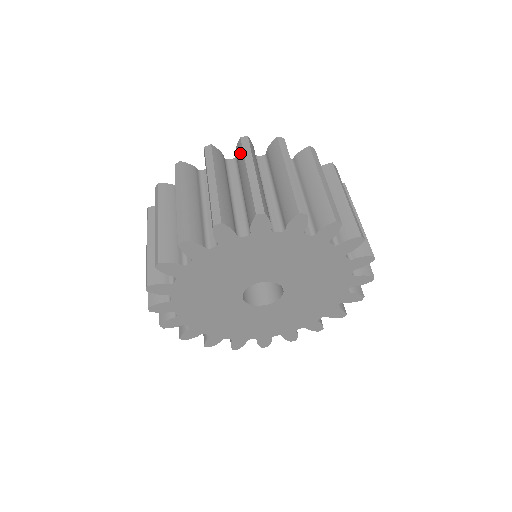
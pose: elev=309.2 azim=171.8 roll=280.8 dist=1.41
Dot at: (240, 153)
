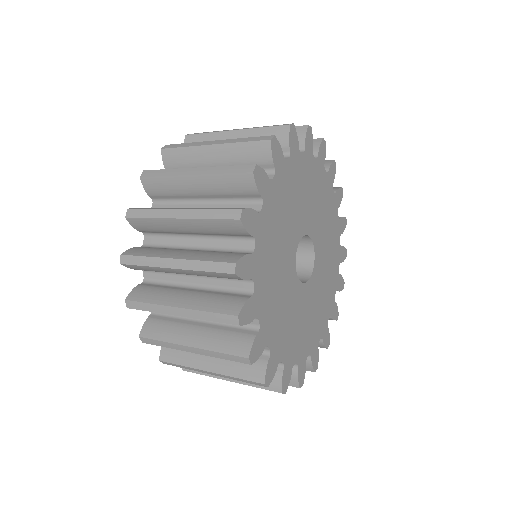
Dot at: occluded
